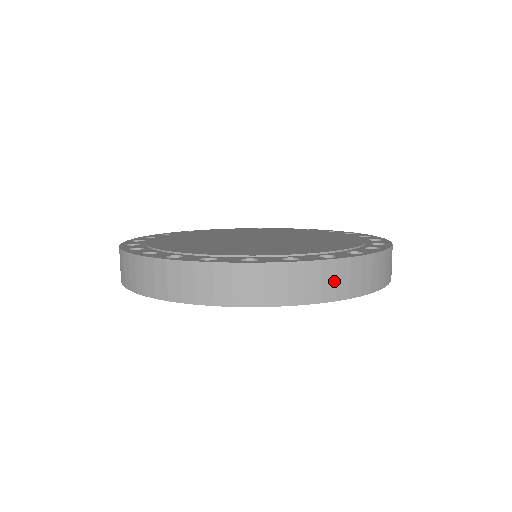
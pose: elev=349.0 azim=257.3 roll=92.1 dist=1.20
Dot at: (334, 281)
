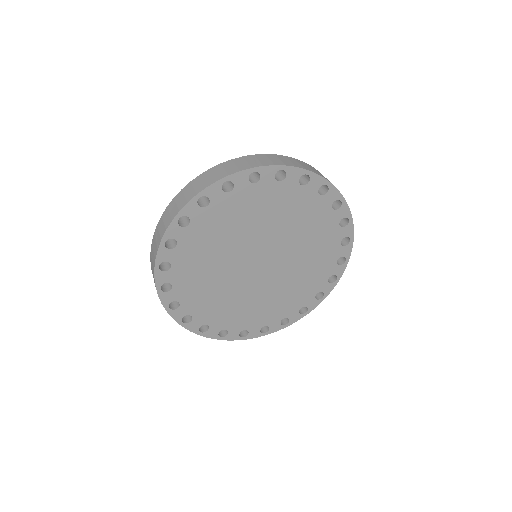
Dot at: occluded
